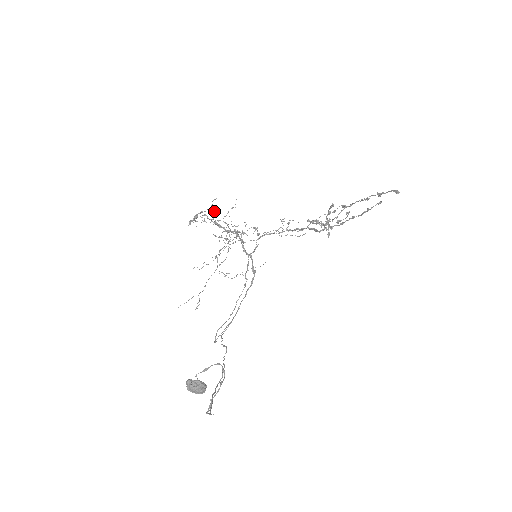
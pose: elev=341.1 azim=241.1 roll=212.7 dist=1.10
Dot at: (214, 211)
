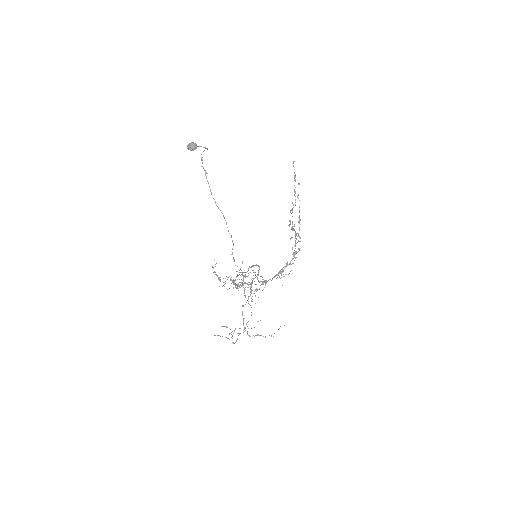
Dot at: occluded
